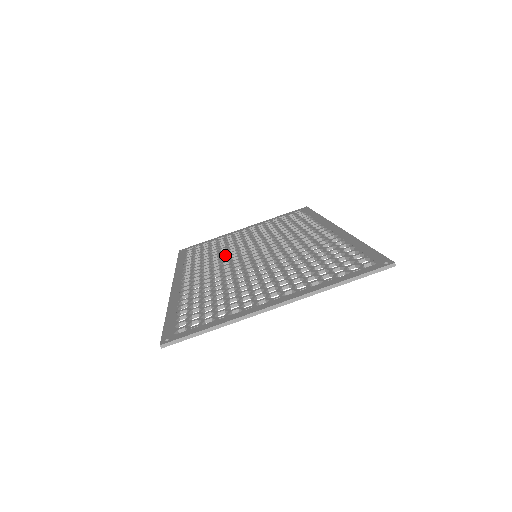
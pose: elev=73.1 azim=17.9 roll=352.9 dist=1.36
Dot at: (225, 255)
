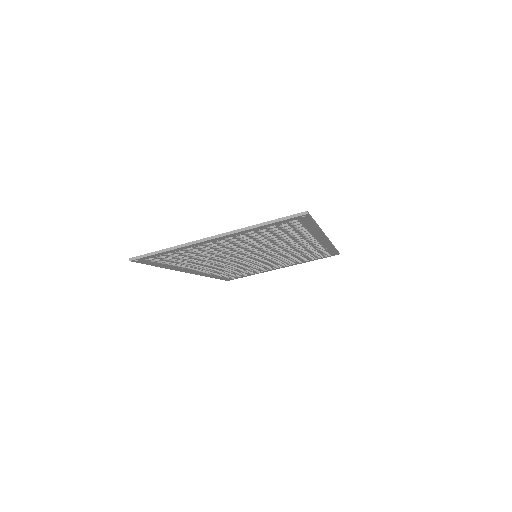
Dot at: occluded
